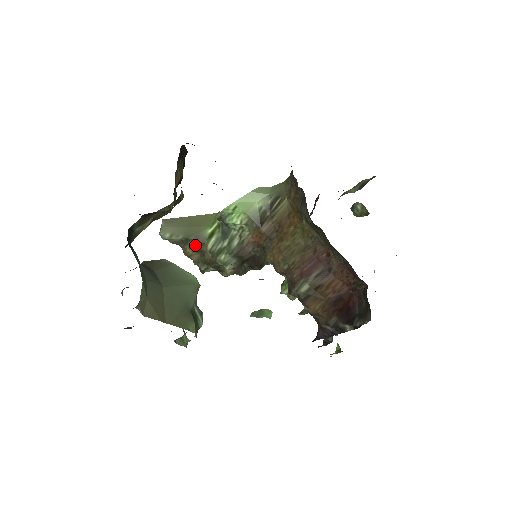
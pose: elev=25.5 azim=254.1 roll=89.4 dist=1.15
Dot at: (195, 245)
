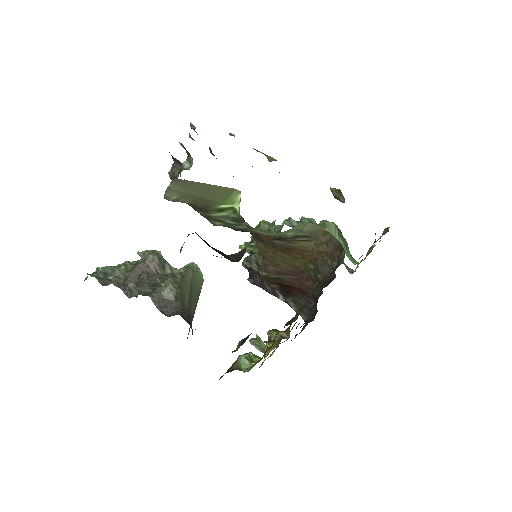
Dot at: (196, 206)
